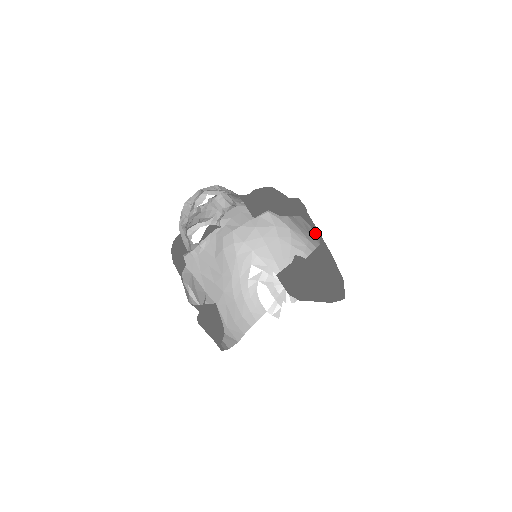
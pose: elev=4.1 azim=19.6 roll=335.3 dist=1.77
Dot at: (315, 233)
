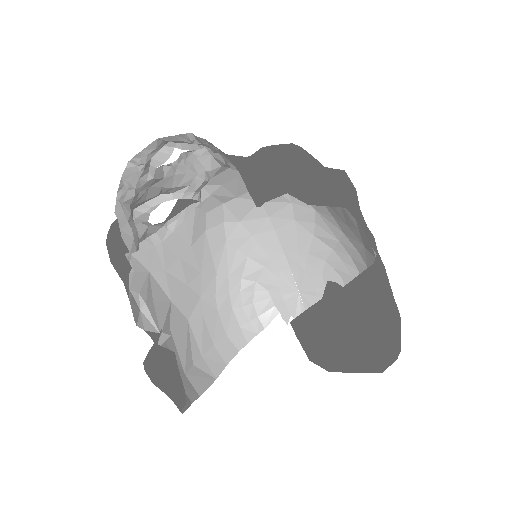
Dot at: occluded
